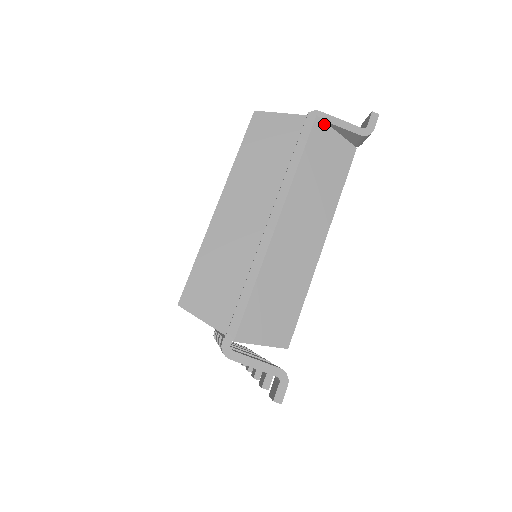
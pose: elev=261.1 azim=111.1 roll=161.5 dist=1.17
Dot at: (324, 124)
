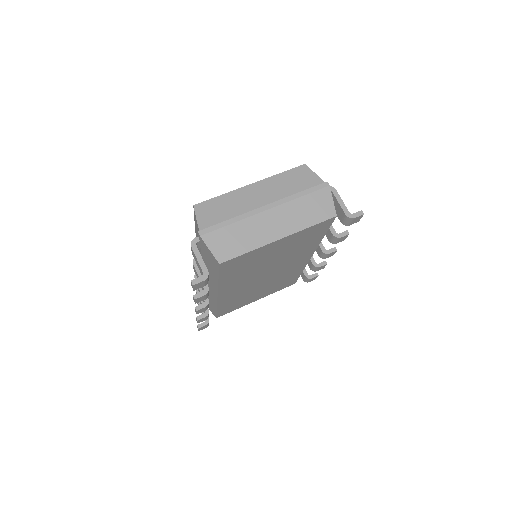
Dot at: (330, 192)
